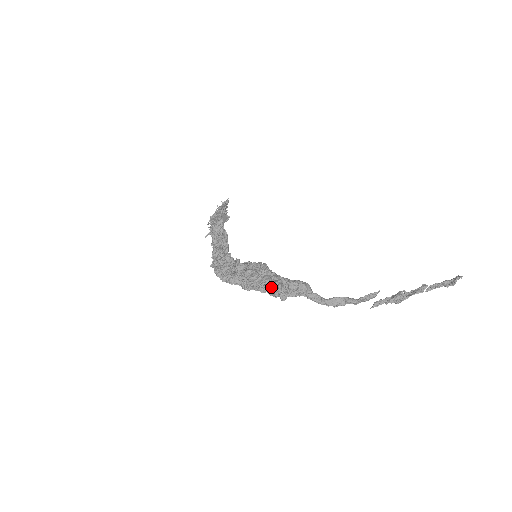
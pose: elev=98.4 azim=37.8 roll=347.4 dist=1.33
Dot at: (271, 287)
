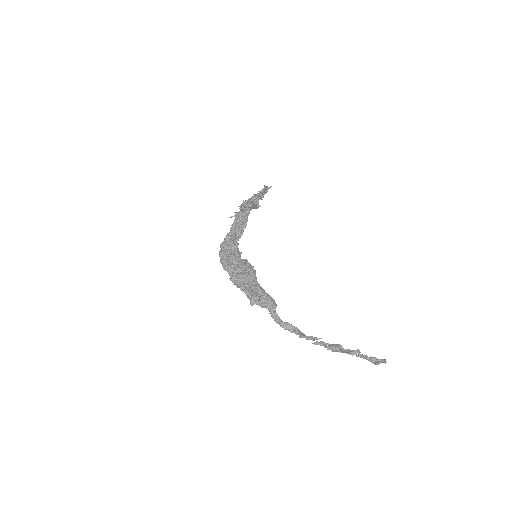
Dot at: (249, 290)
